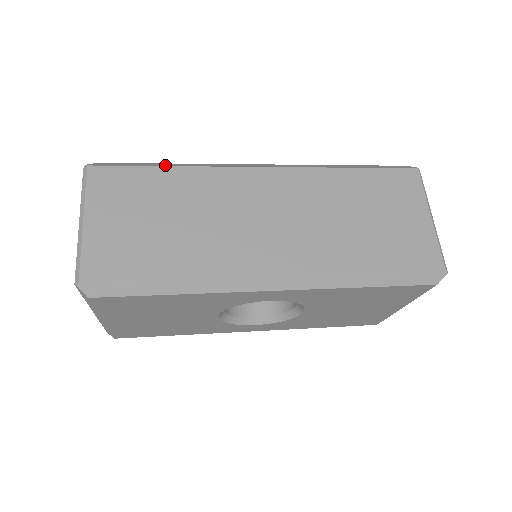
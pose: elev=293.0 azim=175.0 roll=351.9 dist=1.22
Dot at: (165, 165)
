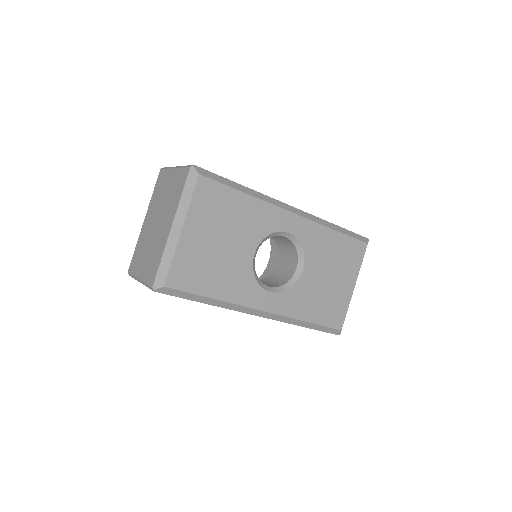
Dot at: occluded
